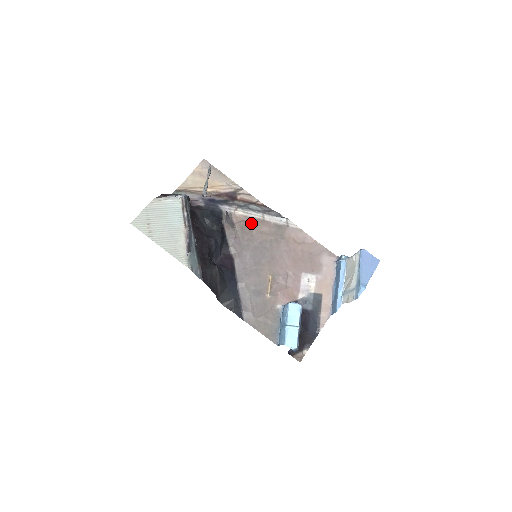
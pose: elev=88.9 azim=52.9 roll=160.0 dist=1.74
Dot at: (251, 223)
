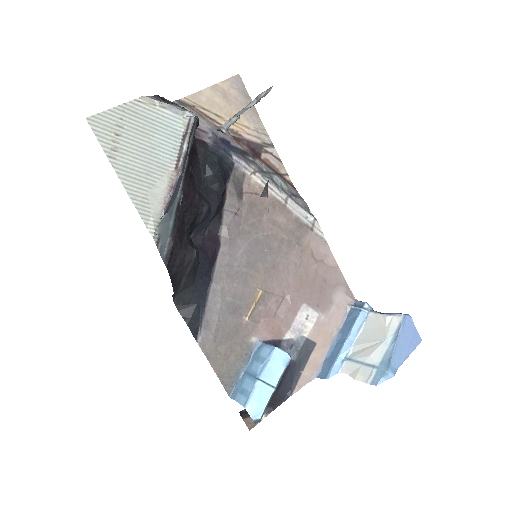
Dot at: (266, 202)
